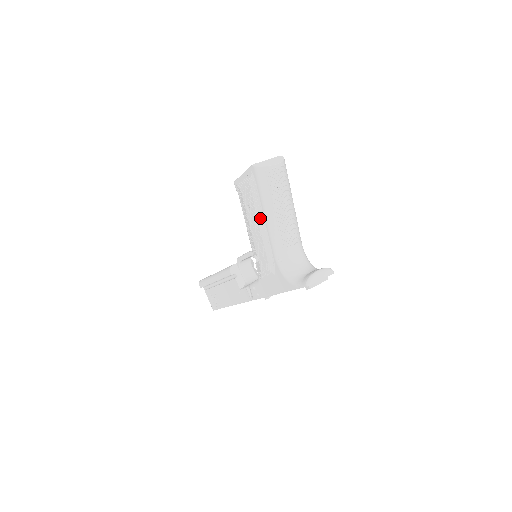
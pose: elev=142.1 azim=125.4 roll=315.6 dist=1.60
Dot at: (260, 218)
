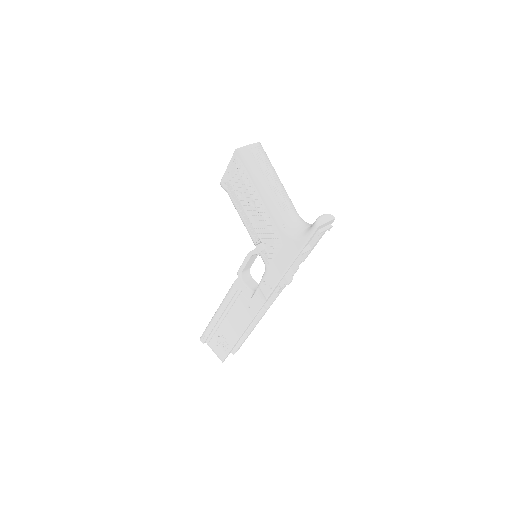
Dot at: (254, 195)
